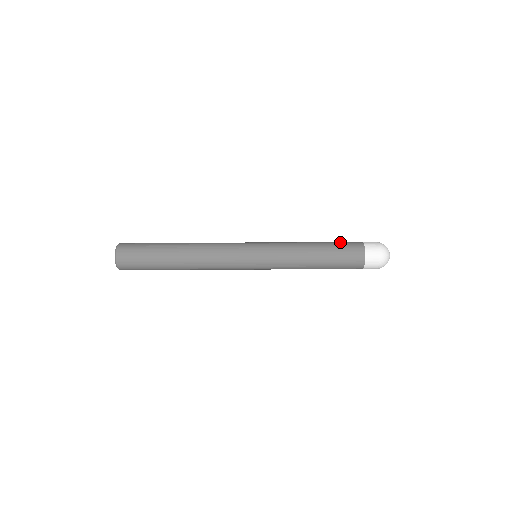
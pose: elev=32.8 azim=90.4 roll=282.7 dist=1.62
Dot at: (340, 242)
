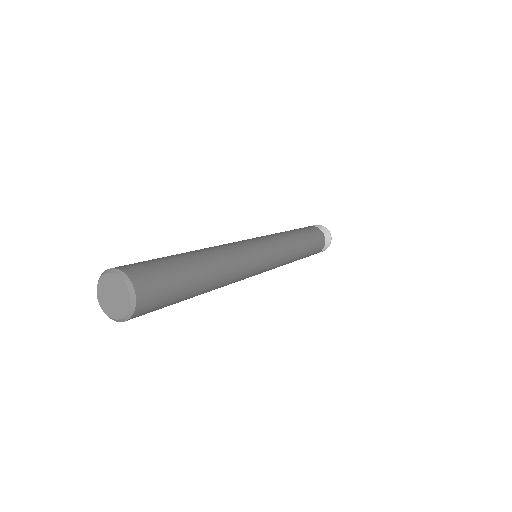
Dot at: (301, 228)
